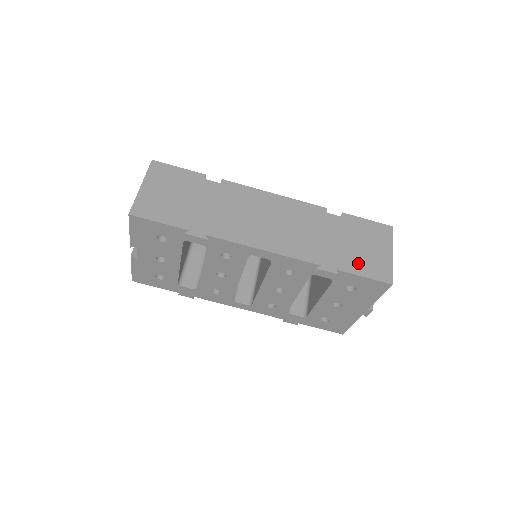
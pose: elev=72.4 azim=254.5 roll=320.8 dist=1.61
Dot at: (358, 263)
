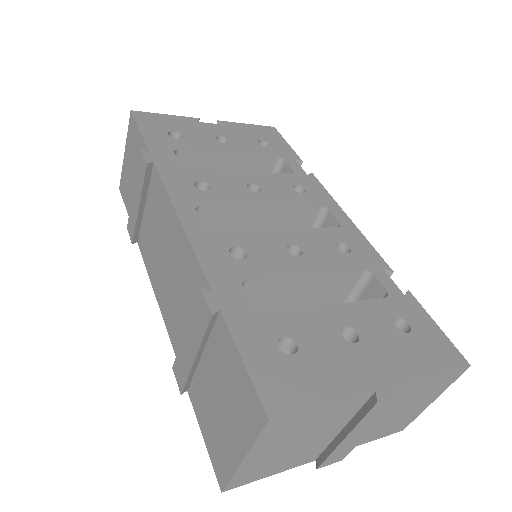
Dot at: occluded
